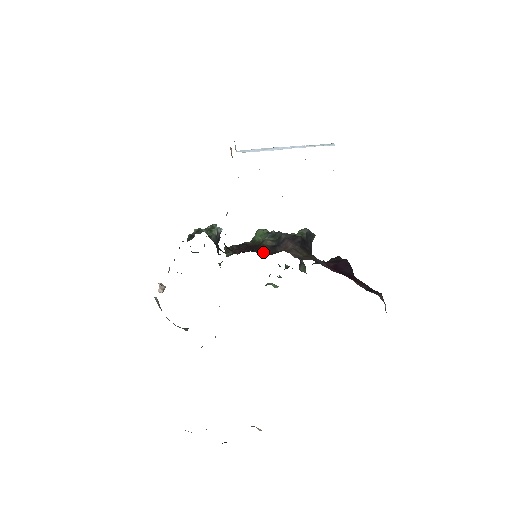
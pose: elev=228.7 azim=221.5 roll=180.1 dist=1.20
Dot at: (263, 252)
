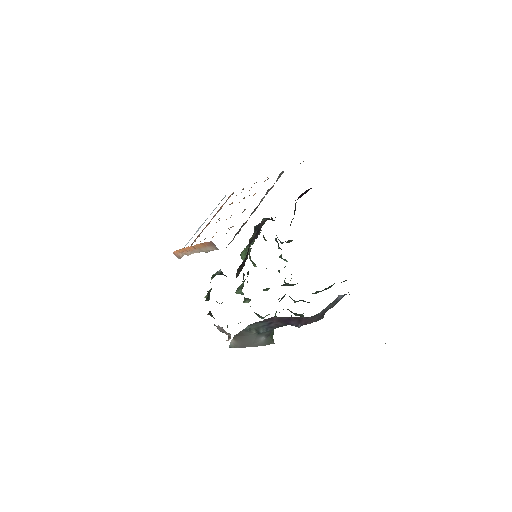
Dot at: (255, 238)
